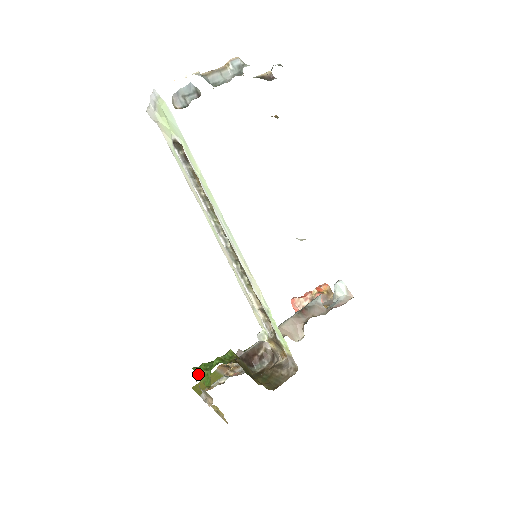
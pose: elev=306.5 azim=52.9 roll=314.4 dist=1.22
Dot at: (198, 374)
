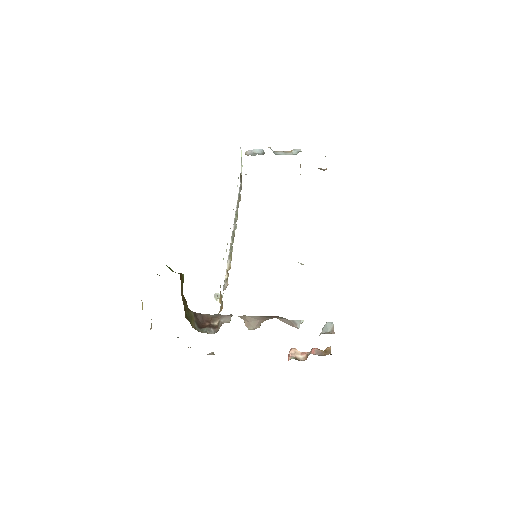
Dot at: occluded
